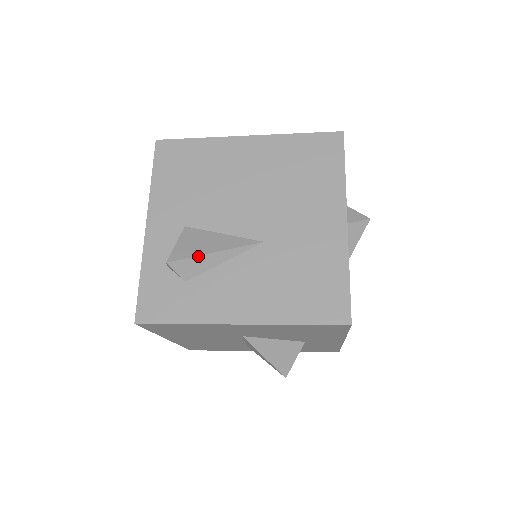
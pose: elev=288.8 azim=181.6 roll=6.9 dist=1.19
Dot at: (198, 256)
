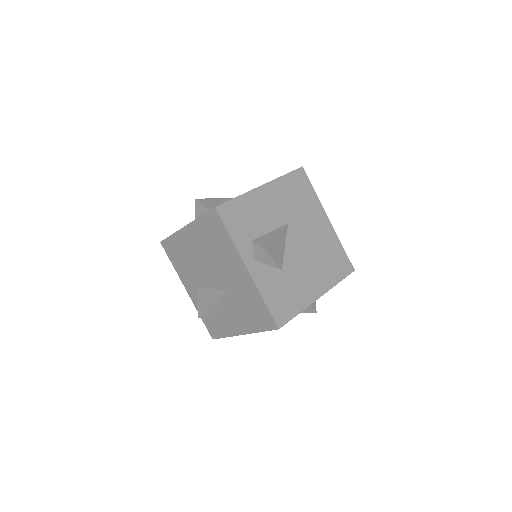
Dot at: (207, 309)
